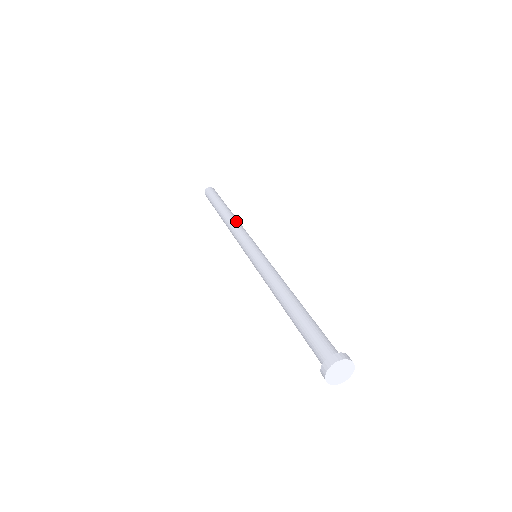
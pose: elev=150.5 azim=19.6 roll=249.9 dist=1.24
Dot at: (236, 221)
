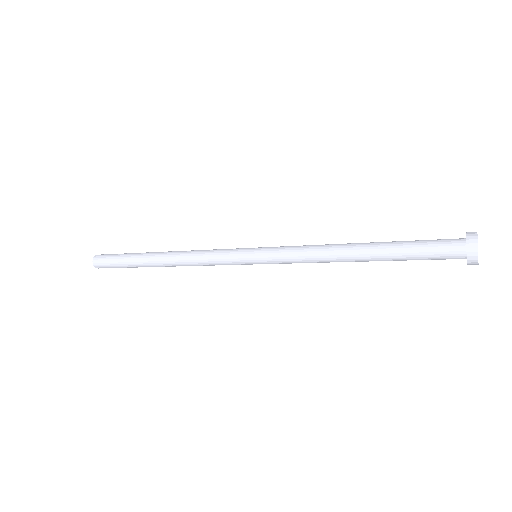
Dot at: occluded
